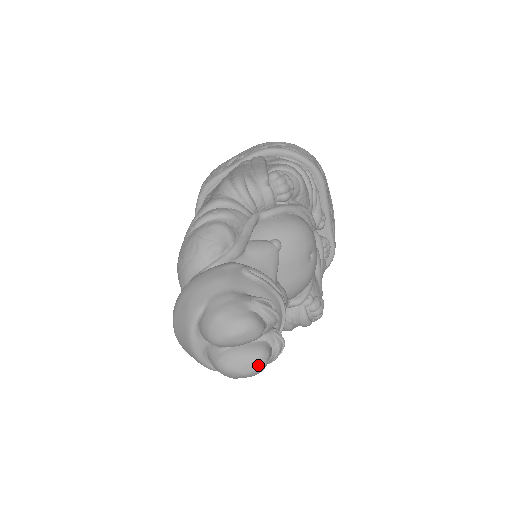
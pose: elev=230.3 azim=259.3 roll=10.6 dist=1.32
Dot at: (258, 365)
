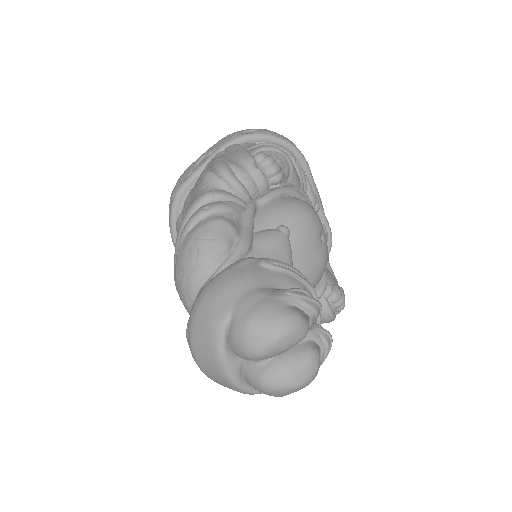
Dot at: (311, 371)
